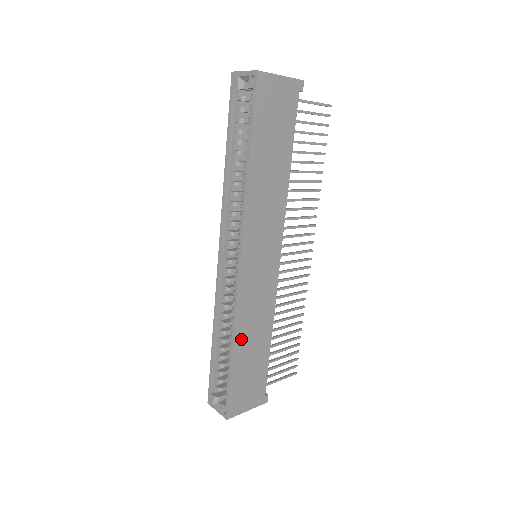
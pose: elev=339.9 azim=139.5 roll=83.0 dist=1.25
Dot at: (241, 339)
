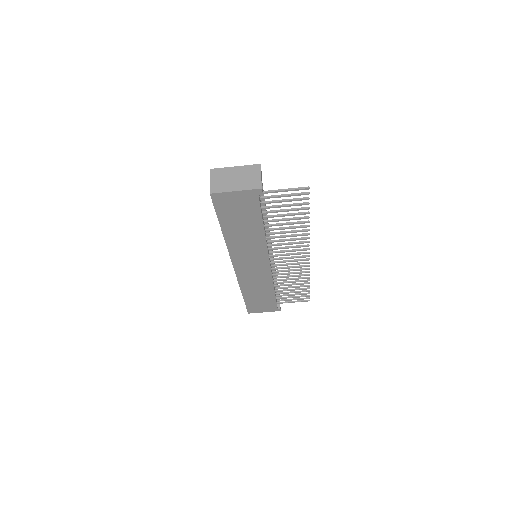
Dot at: (247, 291)
